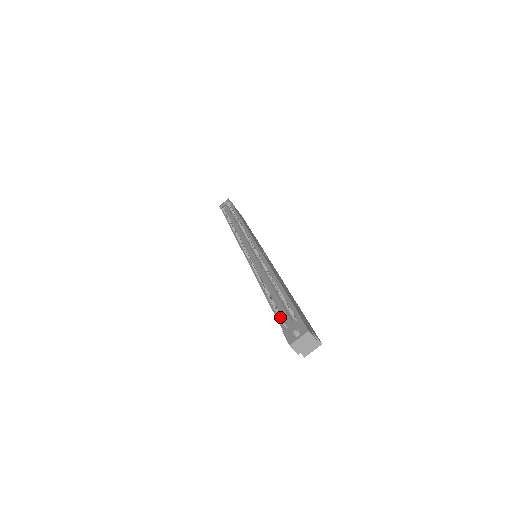
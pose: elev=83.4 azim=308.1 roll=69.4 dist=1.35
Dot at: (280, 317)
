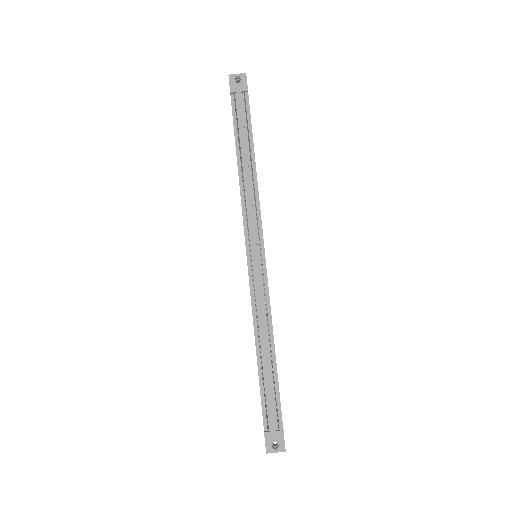
Dot at: (267, 418)
